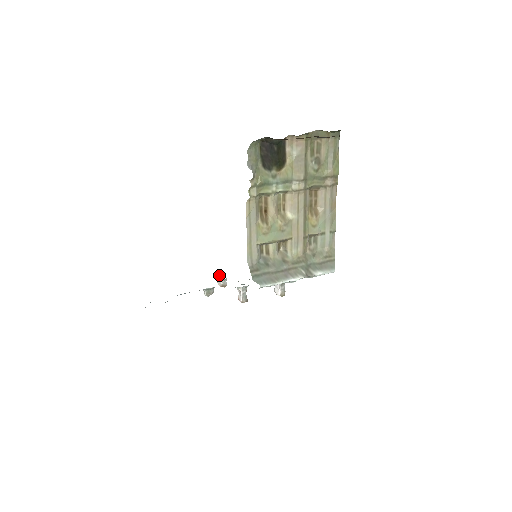
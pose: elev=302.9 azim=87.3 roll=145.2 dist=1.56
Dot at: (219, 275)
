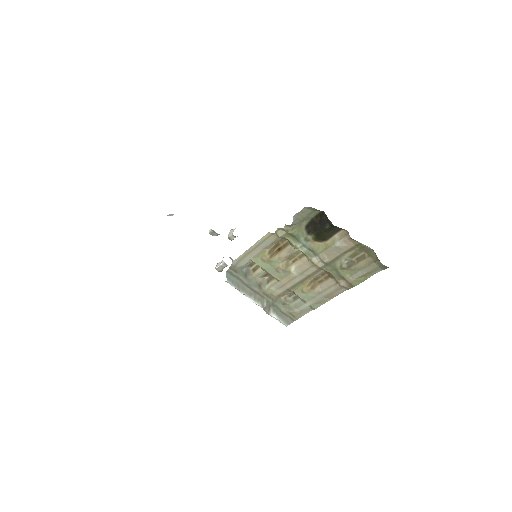
Dot at: occluded
